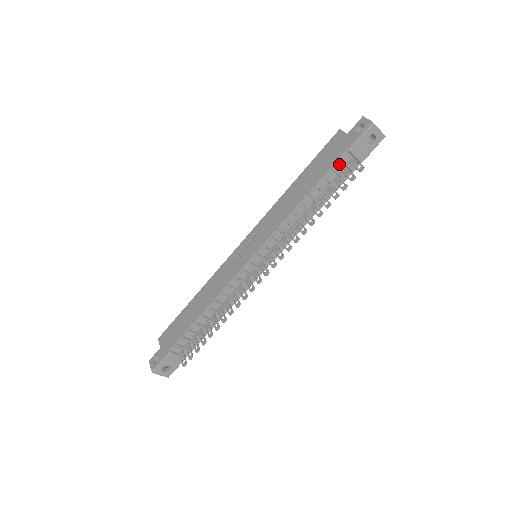
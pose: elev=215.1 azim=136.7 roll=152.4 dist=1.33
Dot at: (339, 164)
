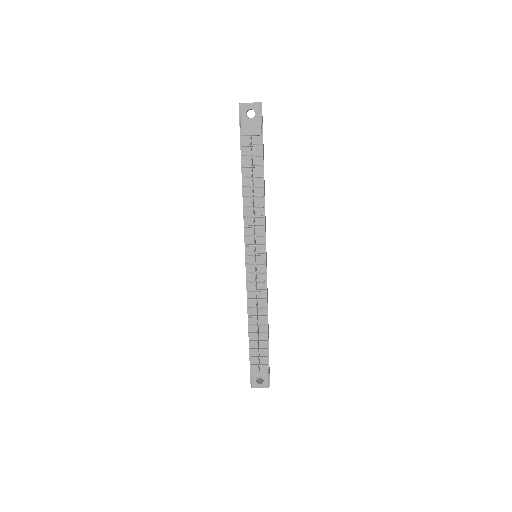
Dot at: (245, 149)
